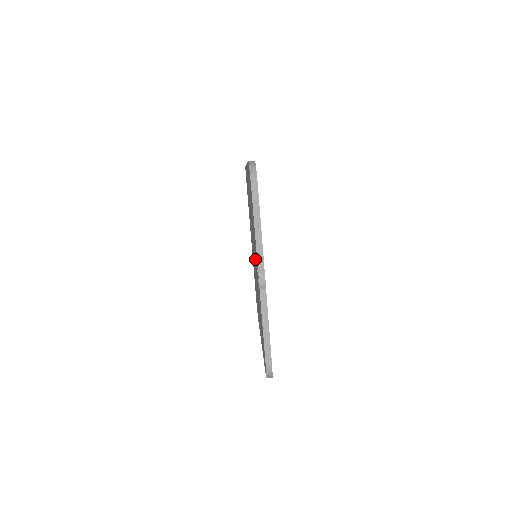
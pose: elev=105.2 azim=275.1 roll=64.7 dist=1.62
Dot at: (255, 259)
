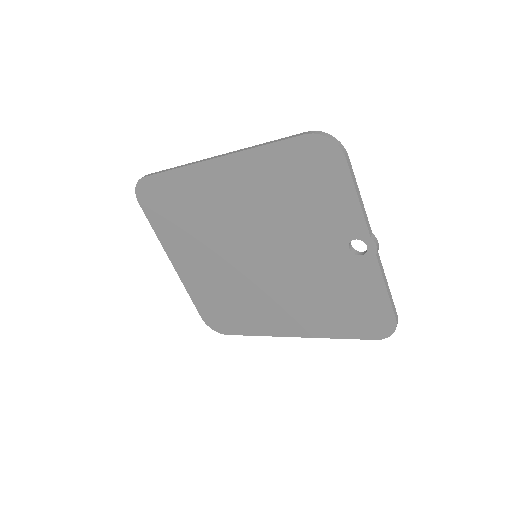
Dot at: (303, 246)
